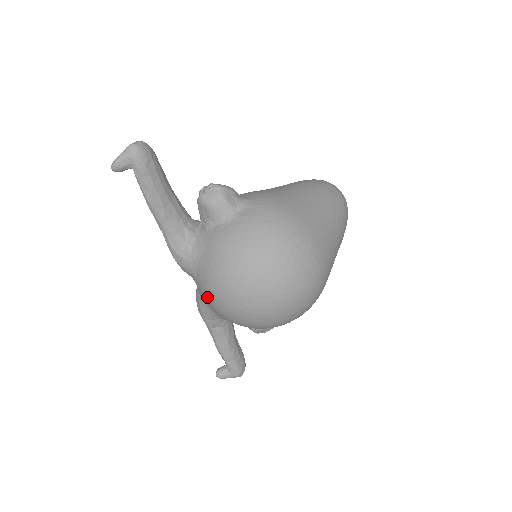
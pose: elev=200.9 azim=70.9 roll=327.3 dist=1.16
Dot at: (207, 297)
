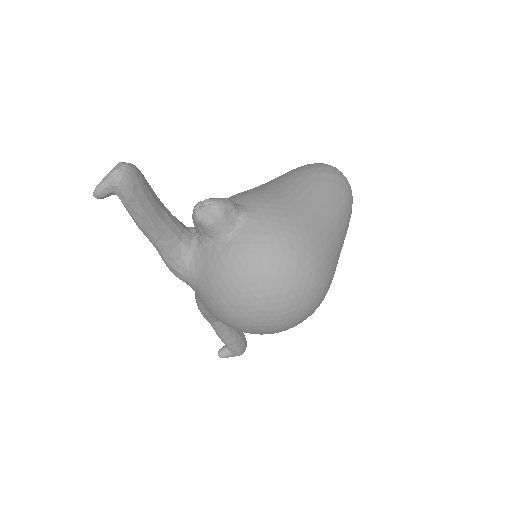
Dot at: (208, 310)
